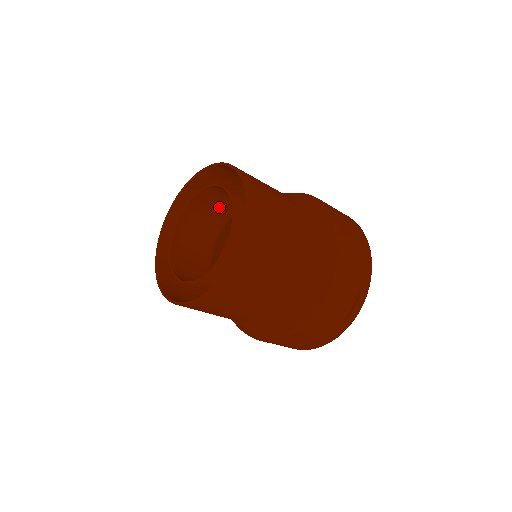
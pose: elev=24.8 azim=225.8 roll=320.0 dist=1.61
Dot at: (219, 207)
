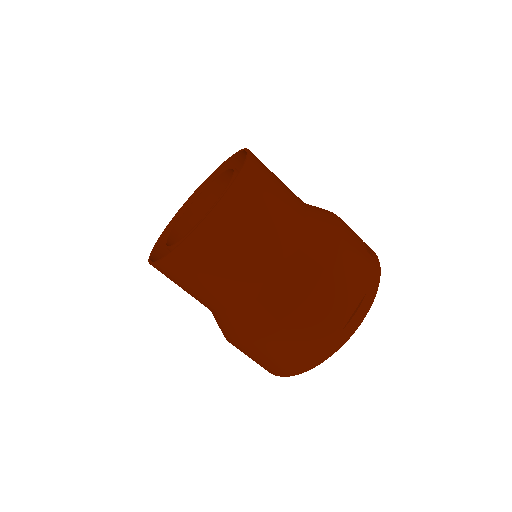
Dot at: occluded
